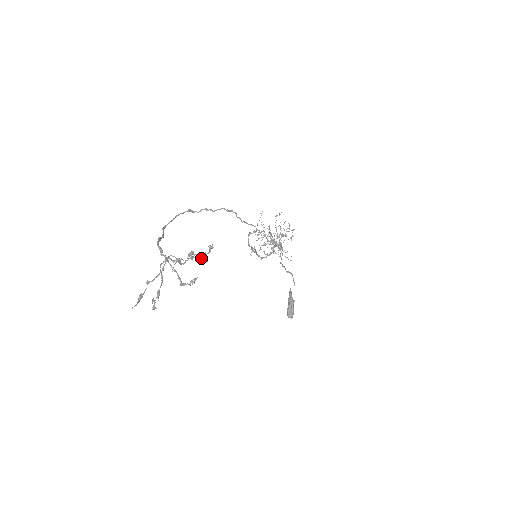
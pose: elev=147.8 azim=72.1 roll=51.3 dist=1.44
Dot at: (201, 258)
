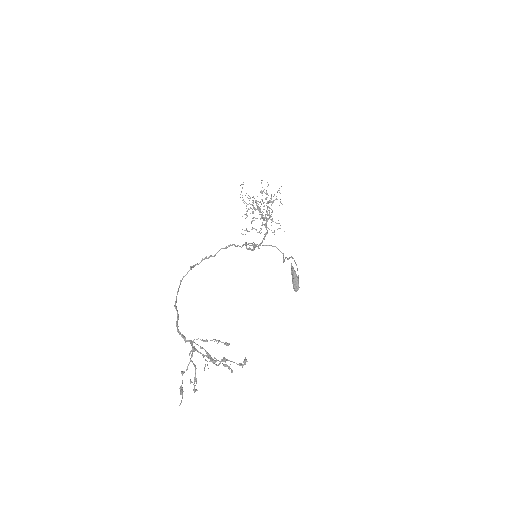
Dot at: (228, 345)
